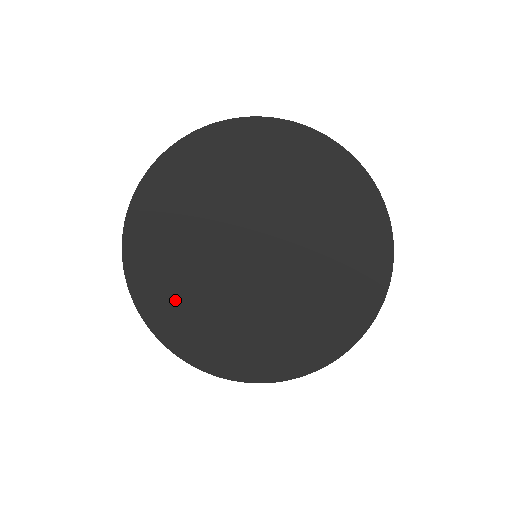
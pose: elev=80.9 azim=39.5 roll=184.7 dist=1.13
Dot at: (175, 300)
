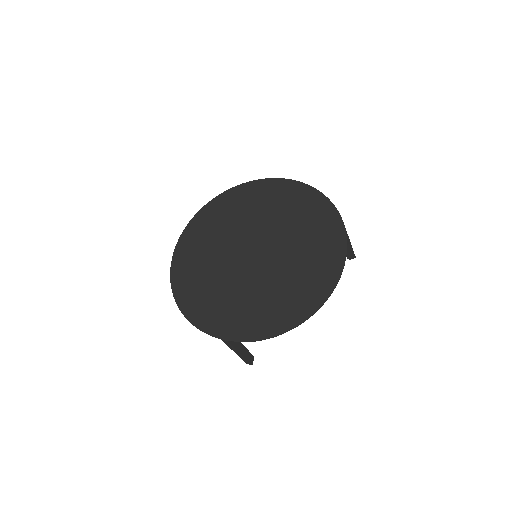
Dot at: (201, 290)
